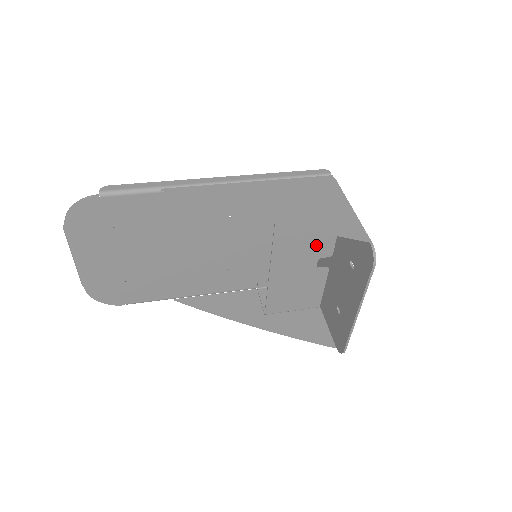
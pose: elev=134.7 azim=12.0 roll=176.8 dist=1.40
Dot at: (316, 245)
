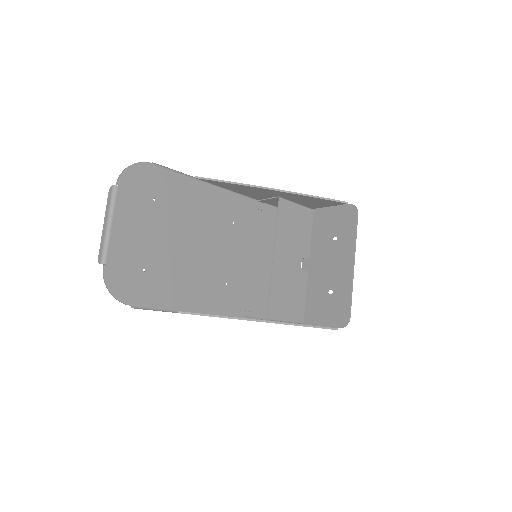
Dot at: (300, 243)
